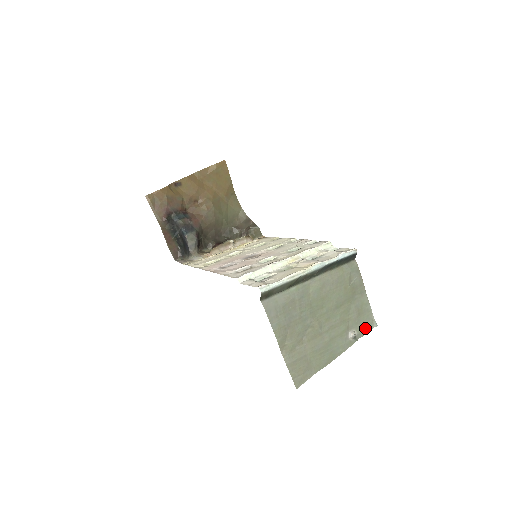
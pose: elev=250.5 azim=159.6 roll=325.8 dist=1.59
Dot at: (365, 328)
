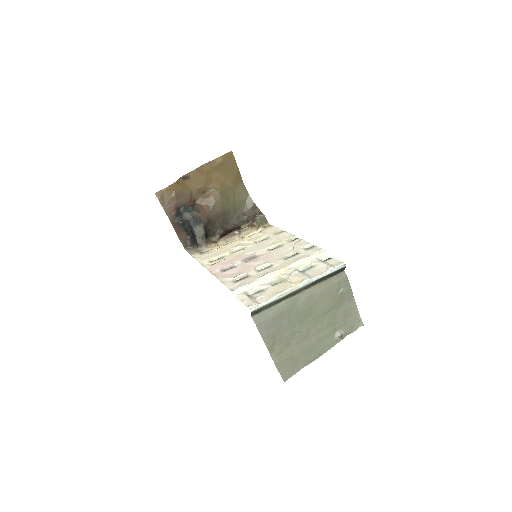
Dot at: (351, 328)
